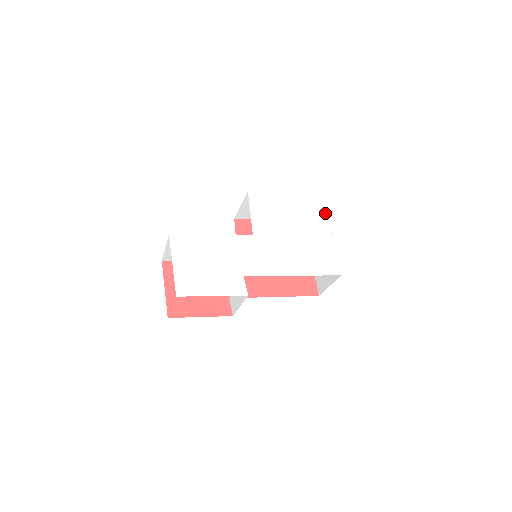
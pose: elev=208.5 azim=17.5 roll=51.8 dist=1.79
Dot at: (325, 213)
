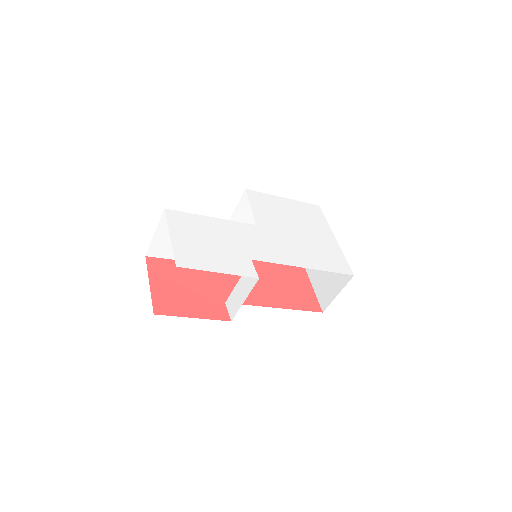
Dot at: (325, 220)
